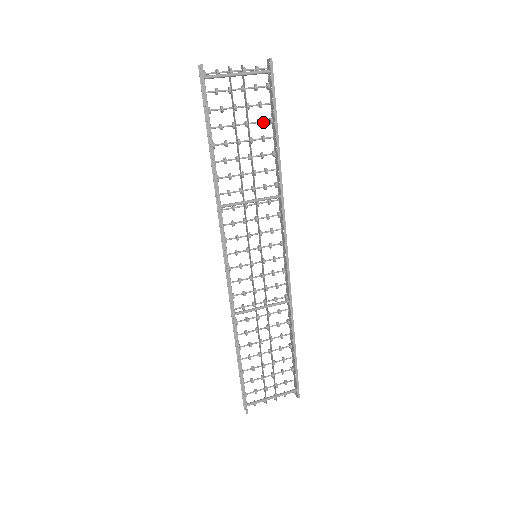
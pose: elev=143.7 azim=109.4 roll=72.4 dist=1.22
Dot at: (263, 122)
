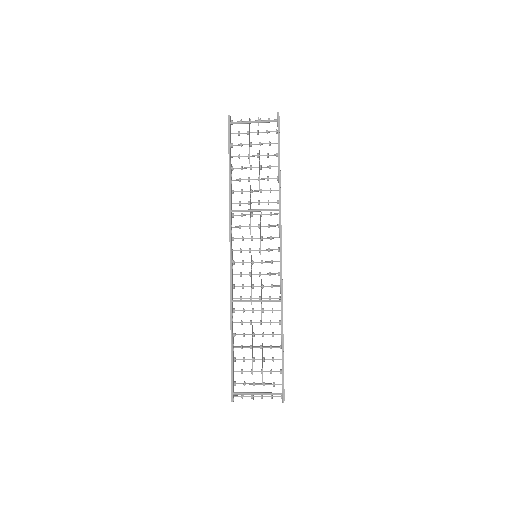
Dot at: (271, 155)
